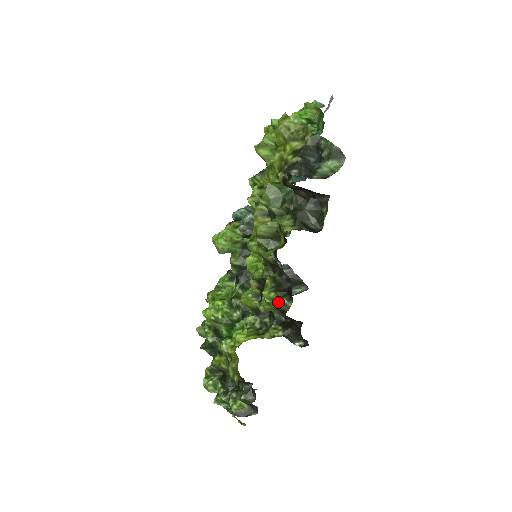
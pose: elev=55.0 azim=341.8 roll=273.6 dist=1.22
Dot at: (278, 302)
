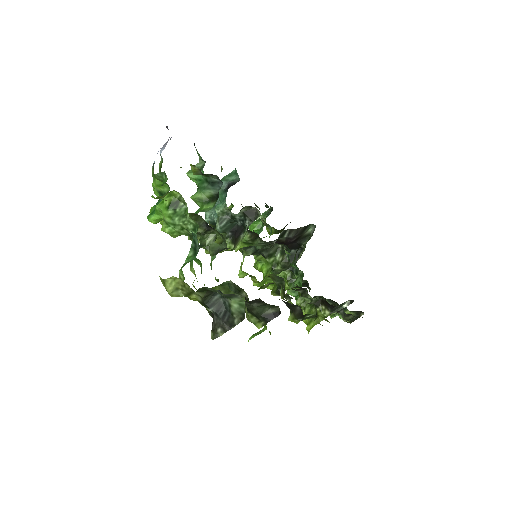
Dot at: occluded
